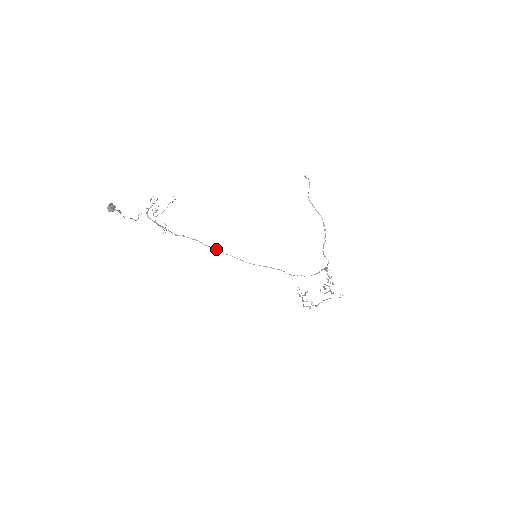
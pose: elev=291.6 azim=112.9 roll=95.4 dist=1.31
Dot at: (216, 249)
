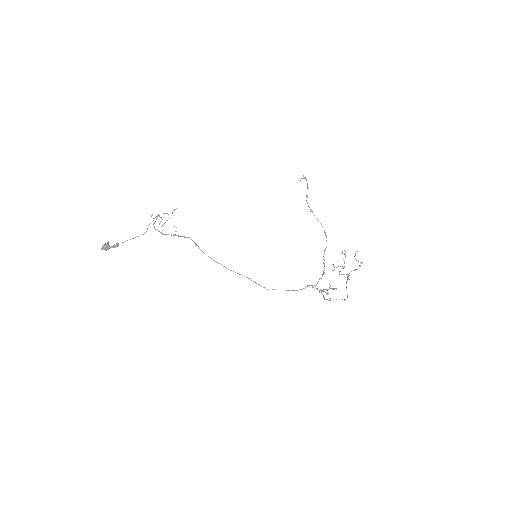
Dot at: occluded
